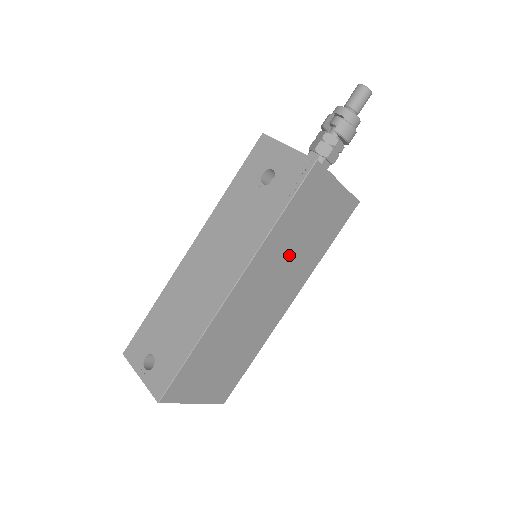
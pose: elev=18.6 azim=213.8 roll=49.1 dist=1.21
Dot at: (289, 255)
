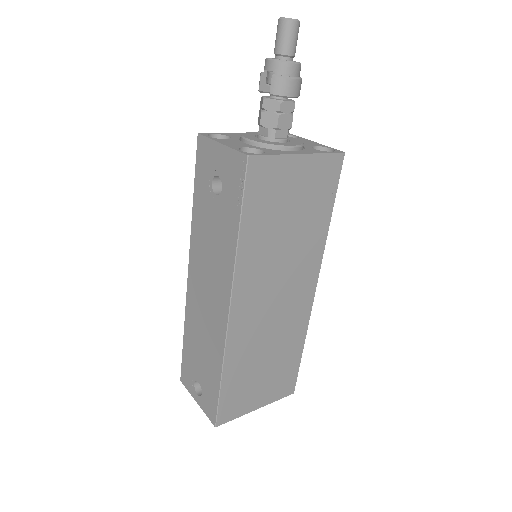
Dot at: (279, 252)
